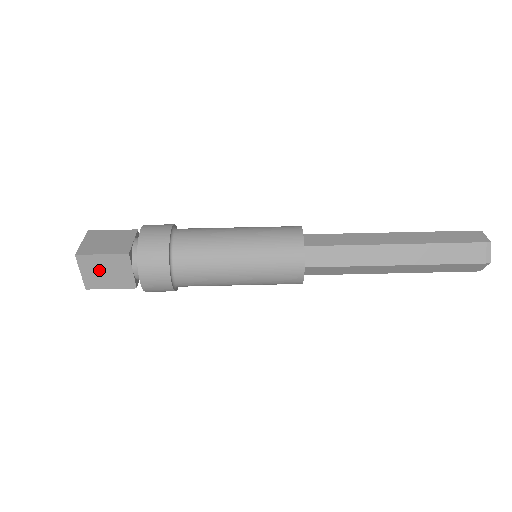
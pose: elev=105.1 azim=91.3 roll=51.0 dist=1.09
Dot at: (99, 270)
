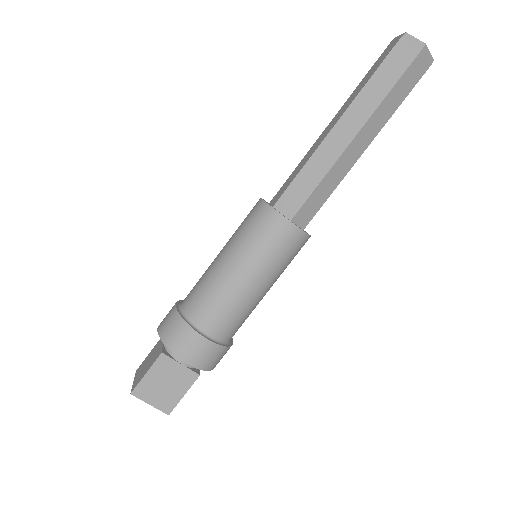
Dot at: (159, 389)
